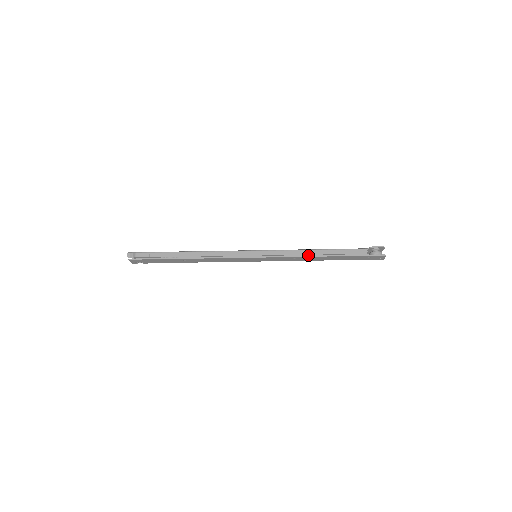
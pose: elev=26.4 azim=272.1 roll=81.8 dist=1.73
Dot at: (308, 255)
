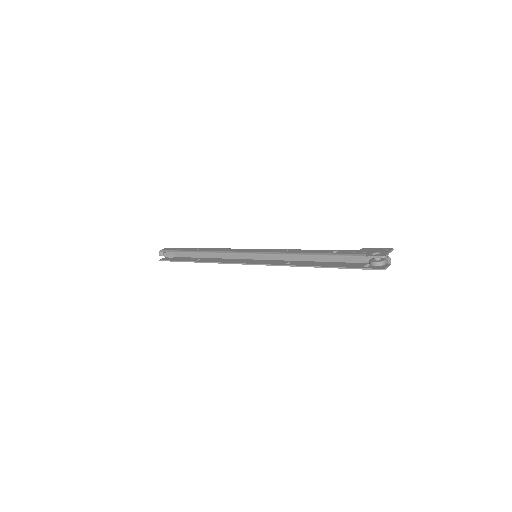
Dot at: occluded
